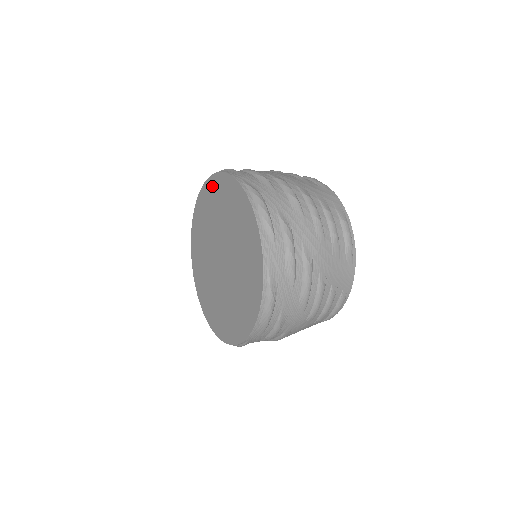
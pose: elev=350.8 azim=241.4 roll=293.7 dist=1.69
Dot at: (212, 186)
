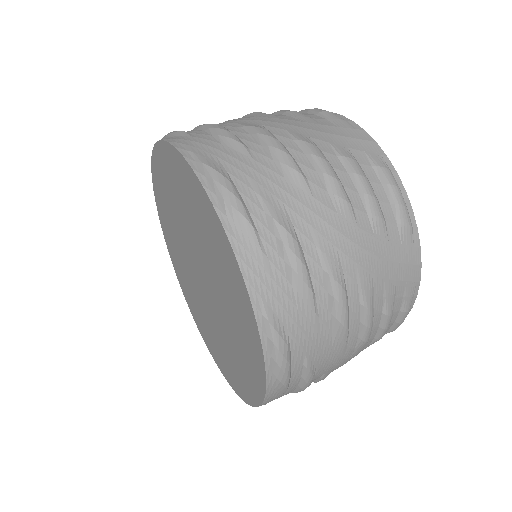
Dot at: (202, 202)
